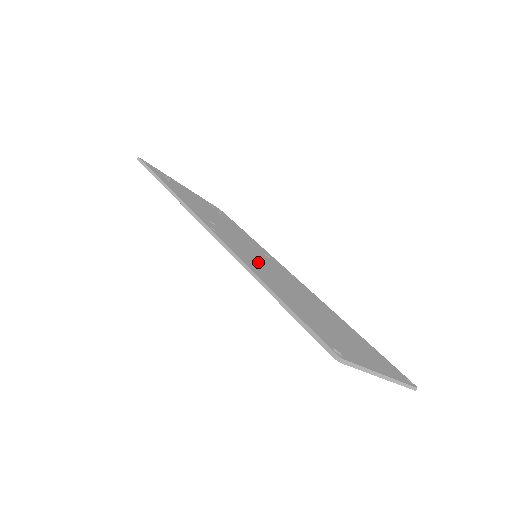
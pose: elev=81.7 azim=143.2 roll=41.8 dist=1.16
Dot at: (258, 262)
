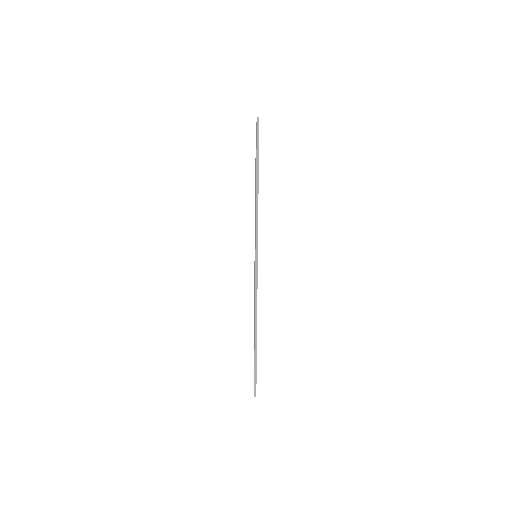
Dot at: occluded
